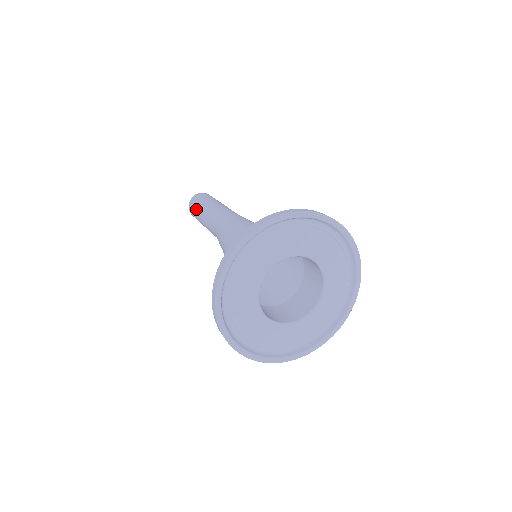
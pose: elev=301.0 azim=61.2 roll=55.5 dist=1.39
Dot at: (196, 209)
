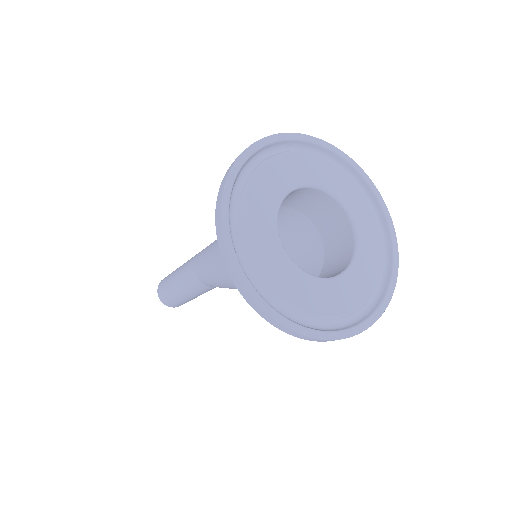
Dot at: (167, 289)
